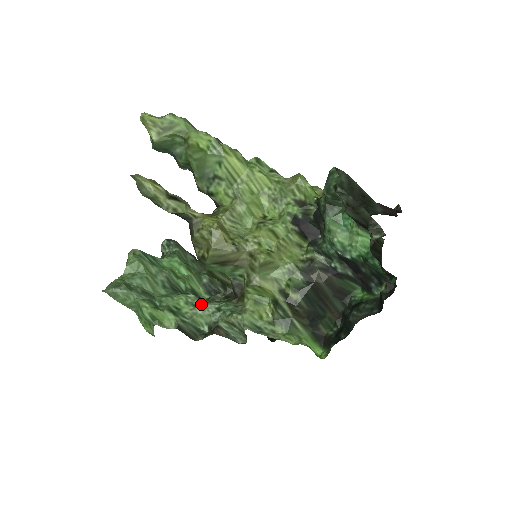
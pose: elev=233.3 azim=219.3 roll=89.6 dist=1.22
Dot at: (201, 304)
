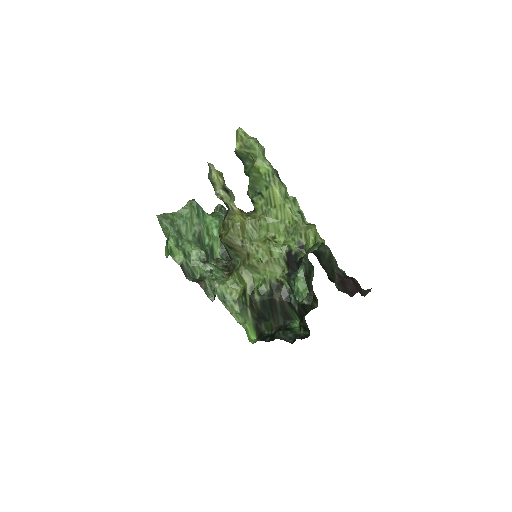
Dot at: (205, 261)
